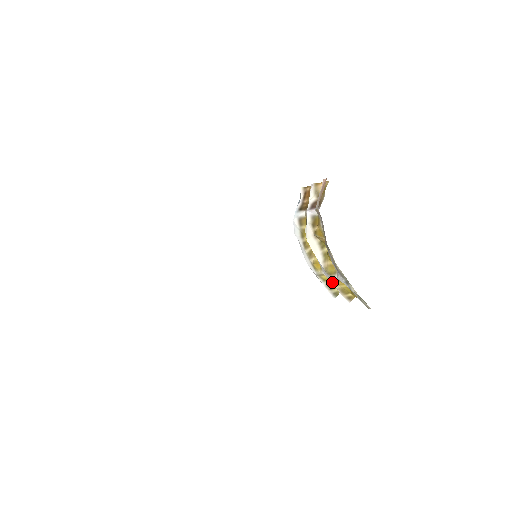
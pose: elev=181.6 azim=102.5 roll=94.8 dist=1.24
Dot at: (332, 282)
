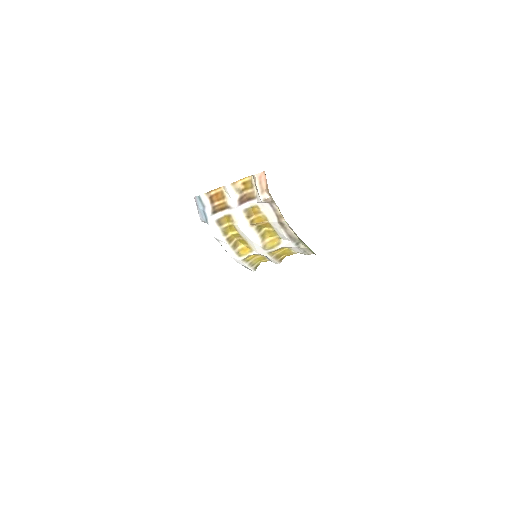
Dot at: (269, 255)
